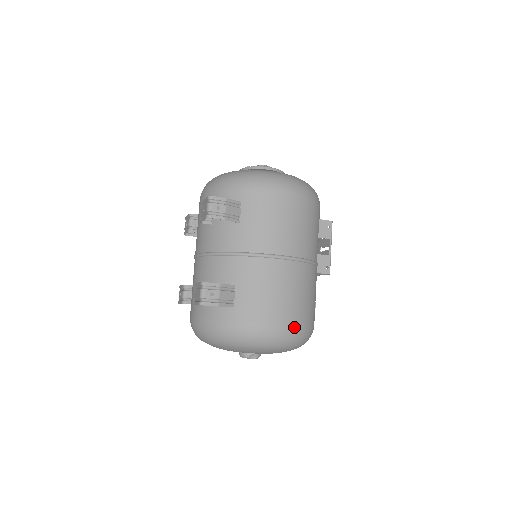
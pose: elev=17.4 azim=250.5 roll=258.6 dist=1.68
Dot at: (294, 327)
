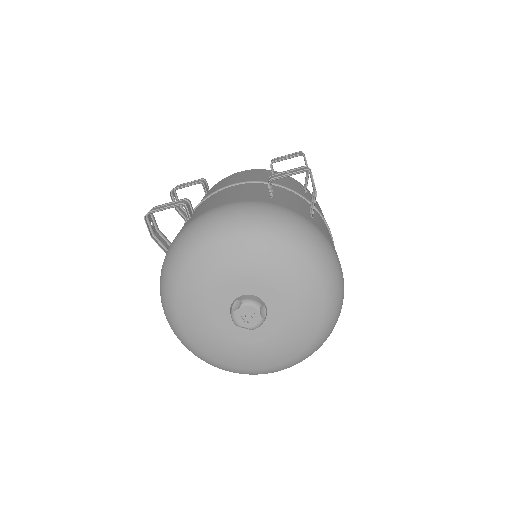
Dot at: occluded
